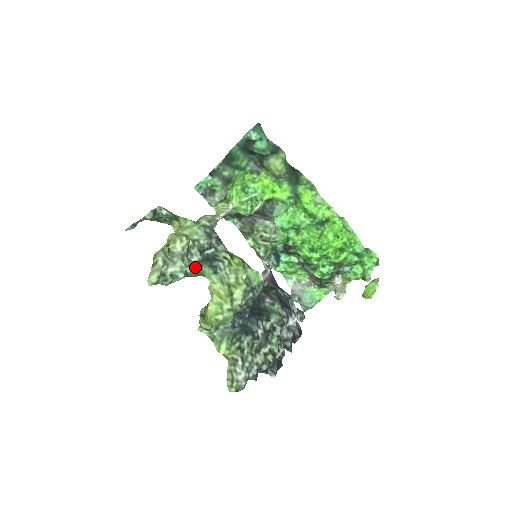
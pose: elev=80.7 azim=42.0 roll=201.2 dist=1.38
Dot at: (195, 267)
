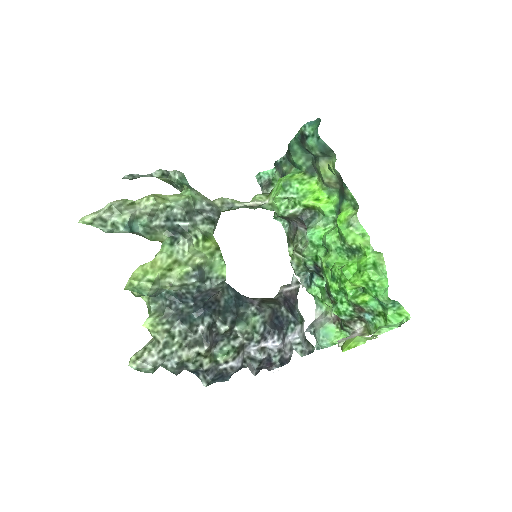
Dot at: (150, 229)
